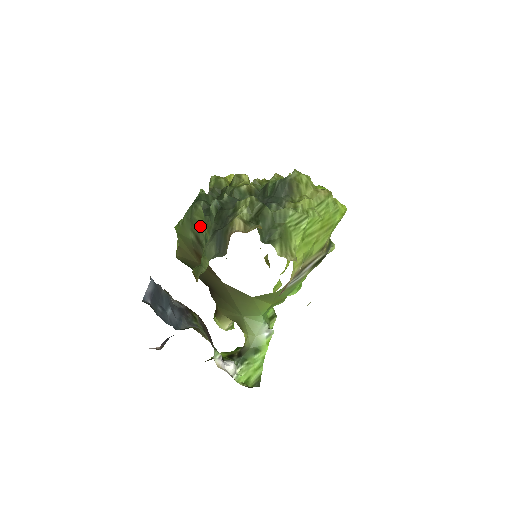
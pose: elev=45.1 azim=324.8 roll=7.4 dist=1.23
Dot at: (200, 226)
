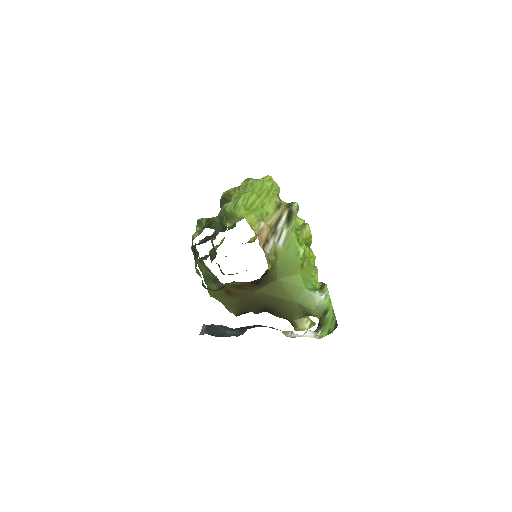
Dot at: occluded
